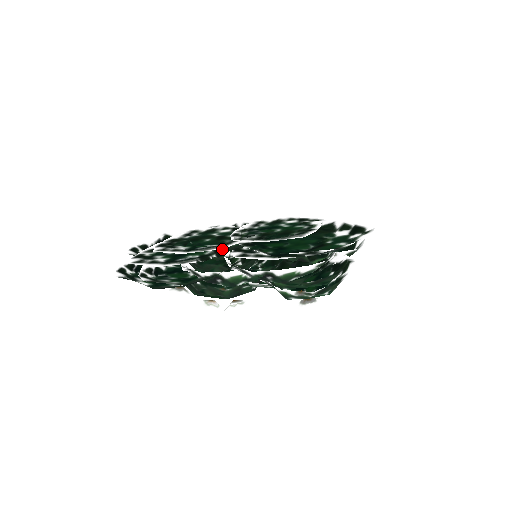
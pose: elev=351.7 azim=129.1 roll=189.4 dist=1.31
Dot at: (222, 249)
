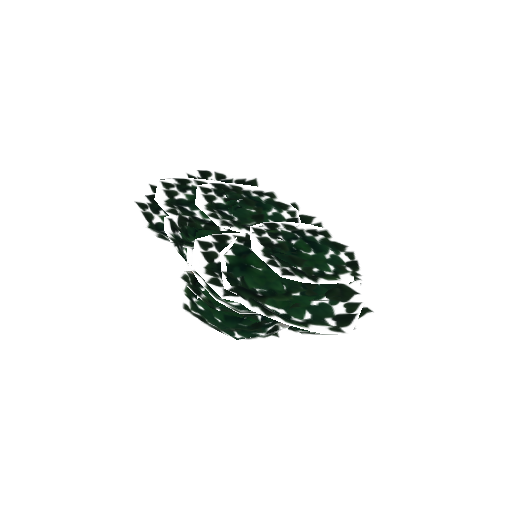
Dot at: (221, 226)
